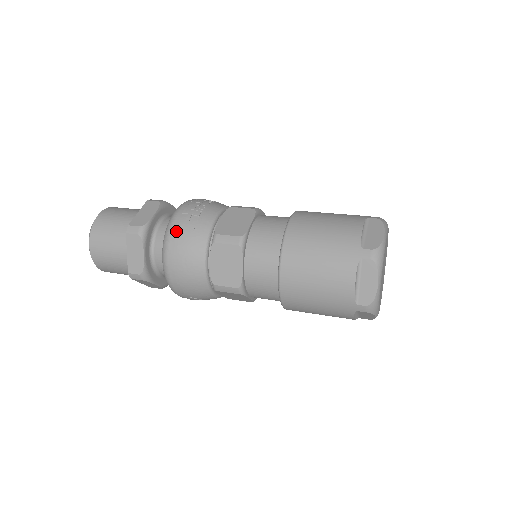
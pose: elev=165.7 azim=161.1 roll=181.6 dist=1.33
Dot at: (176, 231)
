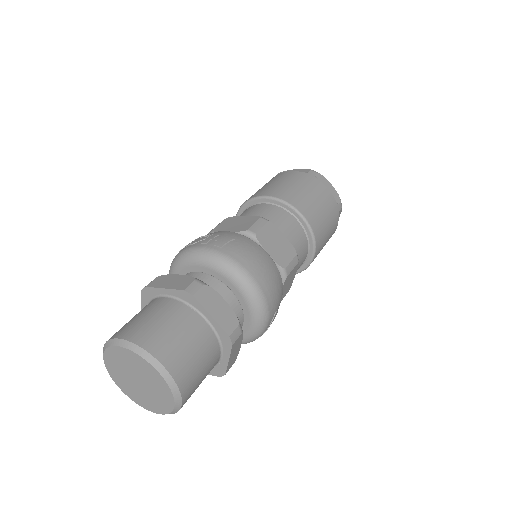
Dot at: (227, 249)
